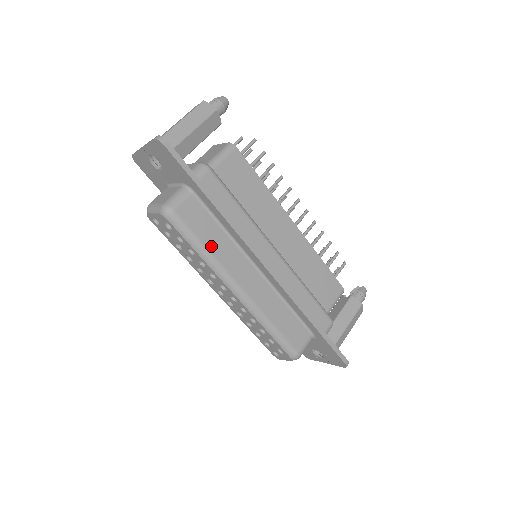
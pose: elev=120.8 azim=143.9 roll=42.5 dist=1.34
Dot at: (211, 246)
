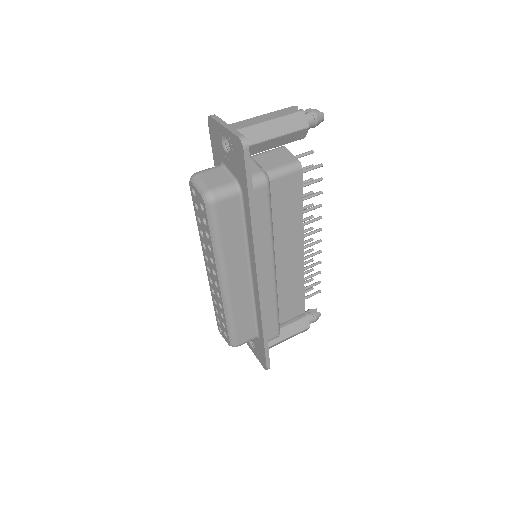
Dot at: (226, 243)
